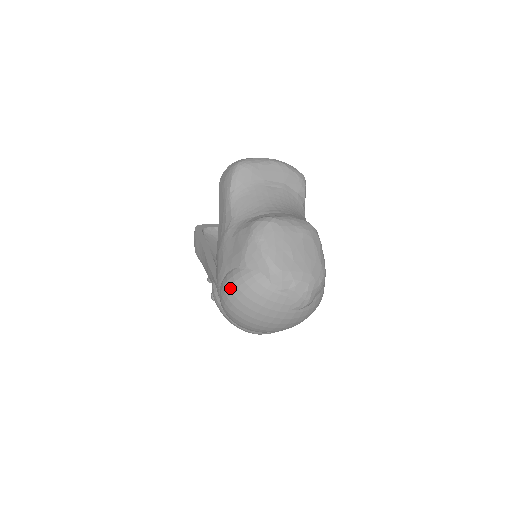
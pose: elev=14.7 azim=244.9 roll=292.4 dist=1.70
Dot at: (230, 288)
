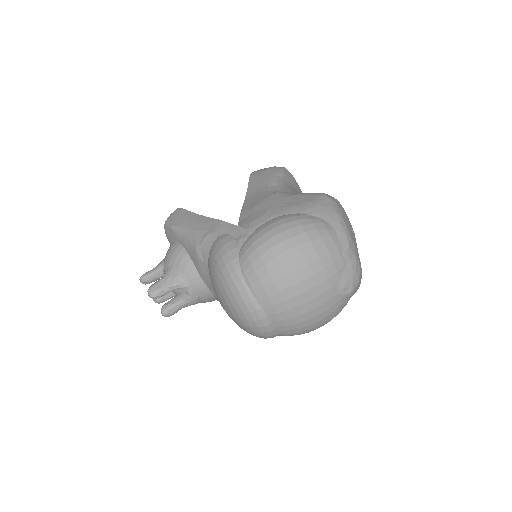
Dot at: (288, 224)
